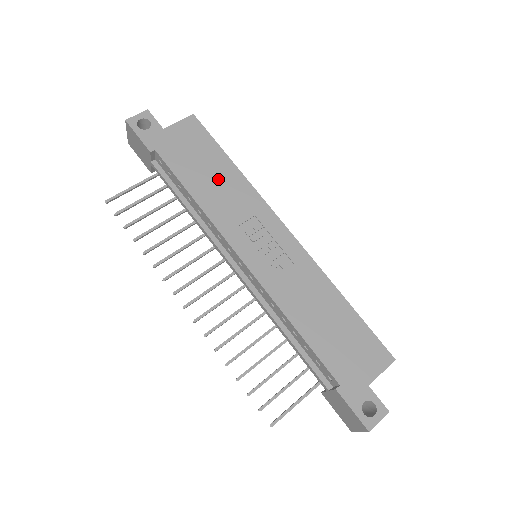
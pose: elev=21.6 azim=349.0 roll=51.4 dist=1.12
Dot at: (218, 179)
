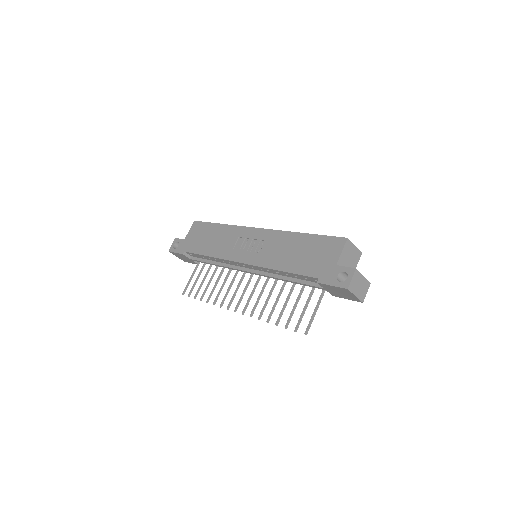
Dot at: (215, 237)
